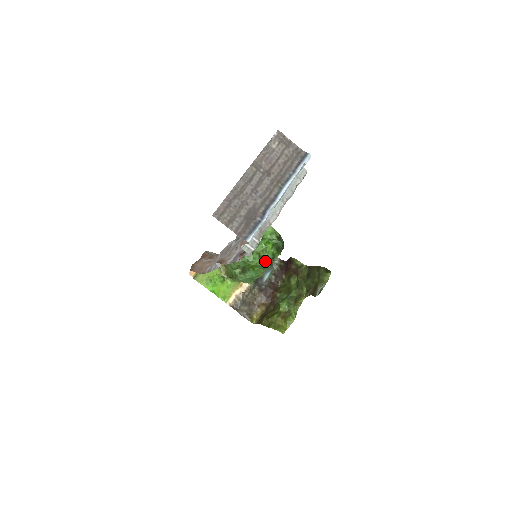
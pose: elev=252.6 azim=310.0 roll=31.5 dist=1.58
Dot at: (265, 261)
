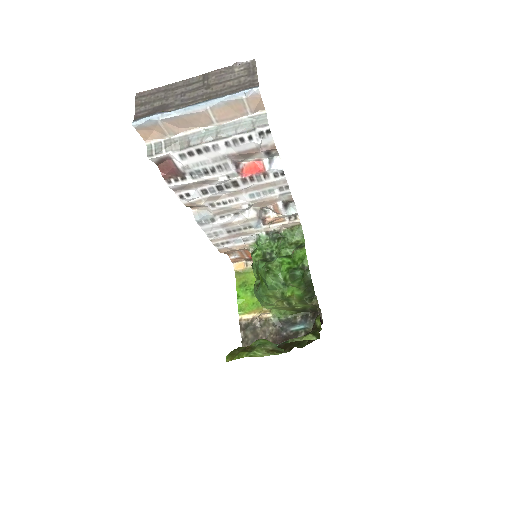
Dot at: (268, 275)
